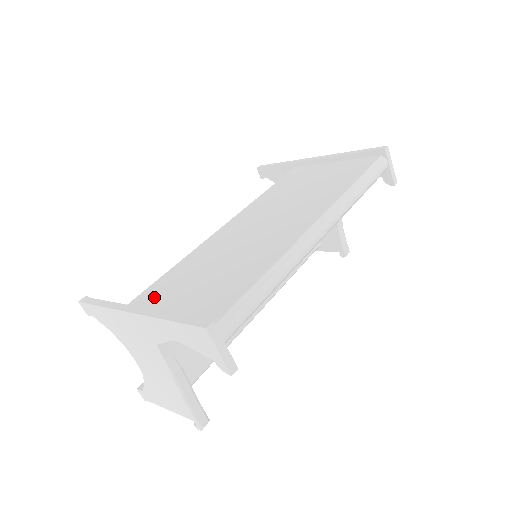
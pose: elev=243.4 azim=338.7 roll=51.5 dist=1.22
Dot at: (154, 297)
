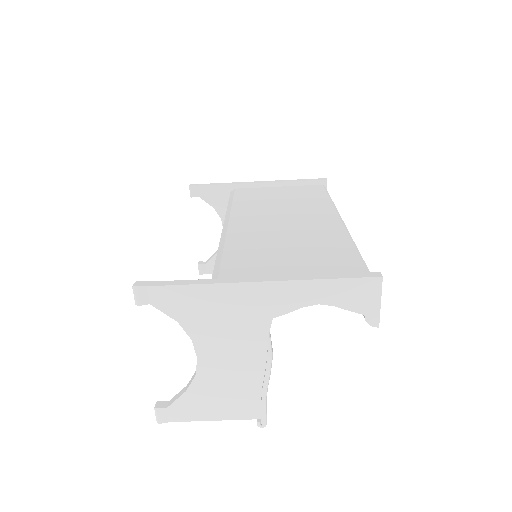
Dot at: (248, 273)
